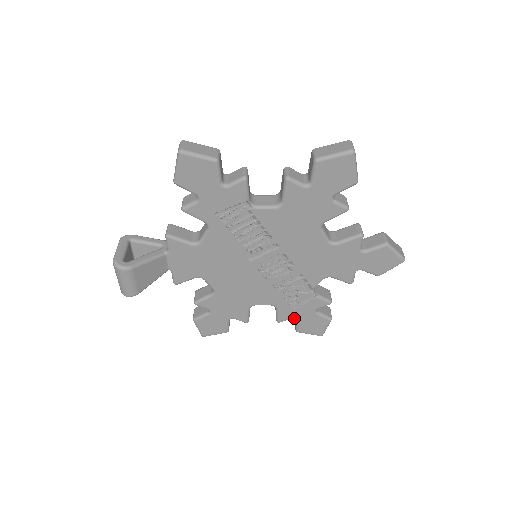
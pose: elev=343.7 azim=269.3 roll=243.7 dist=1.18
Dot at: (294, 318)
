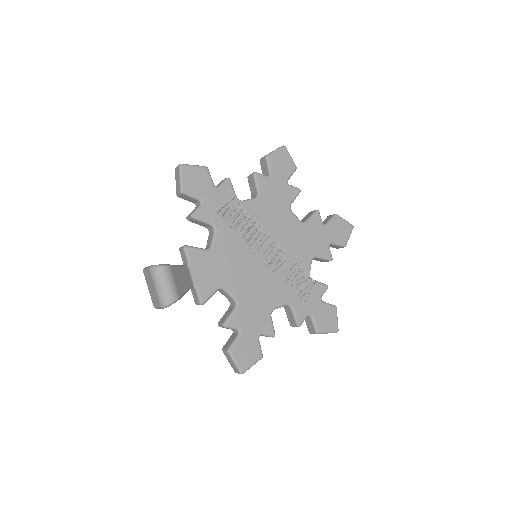
Dot at: (309, 315)
